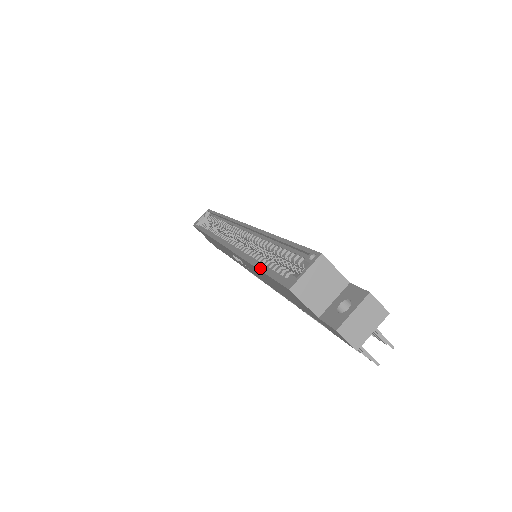
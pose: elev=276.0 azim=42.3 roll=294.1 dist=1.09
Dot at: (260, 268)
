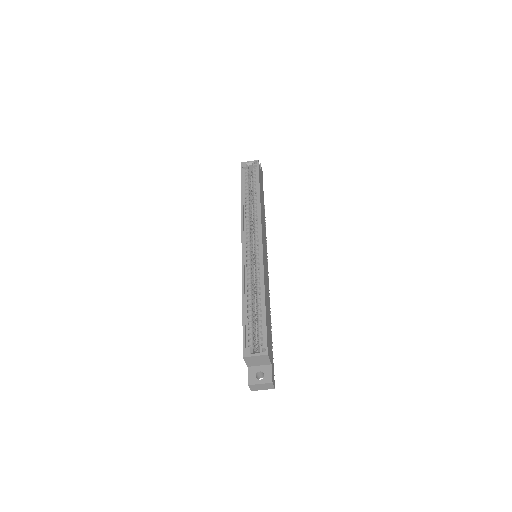
Dot at: (243, 314)
